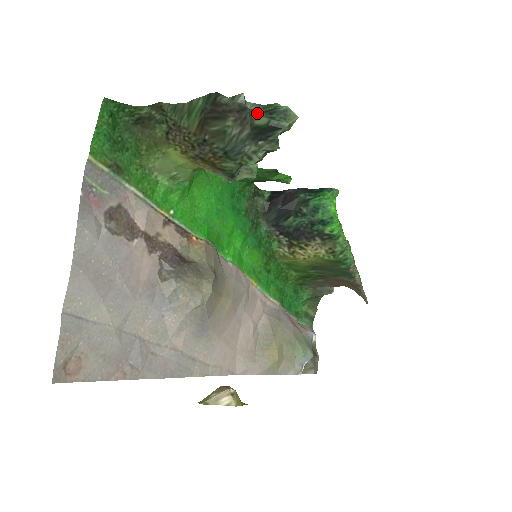
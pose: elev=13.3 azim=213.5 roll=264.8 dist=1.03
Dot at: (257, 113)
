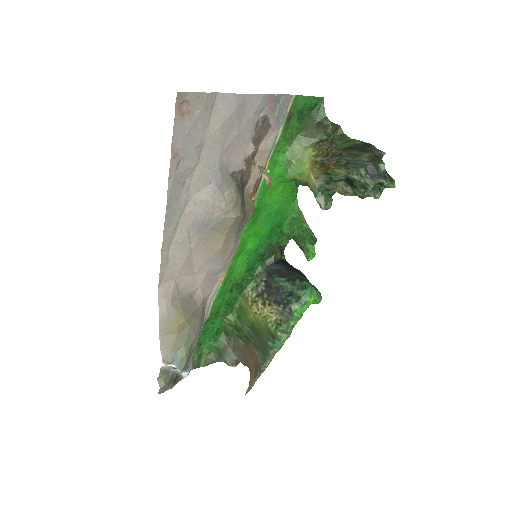
Dot at: (384, 163)
